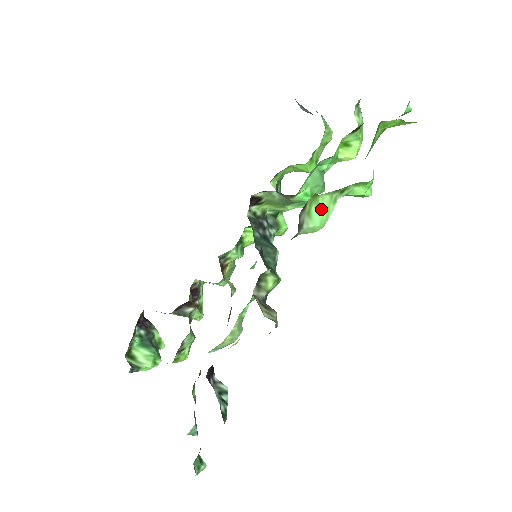
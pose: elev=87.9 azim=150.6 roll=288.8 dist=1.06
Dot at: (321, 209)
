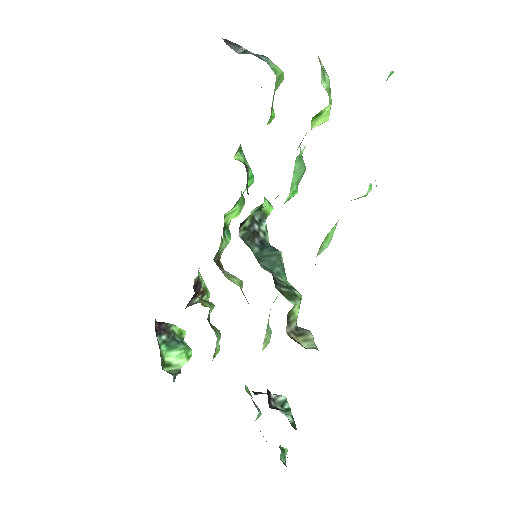
Dot at: (329, 236)
